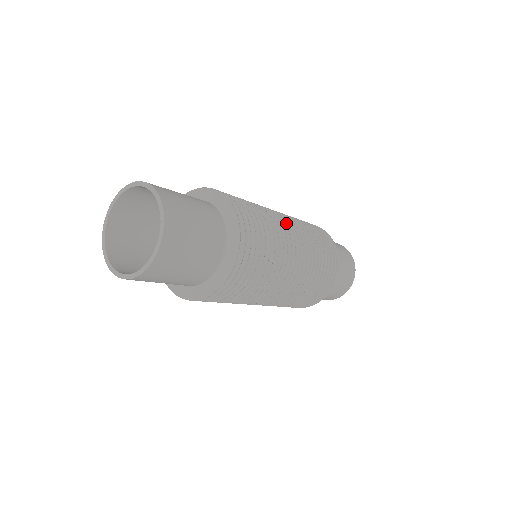
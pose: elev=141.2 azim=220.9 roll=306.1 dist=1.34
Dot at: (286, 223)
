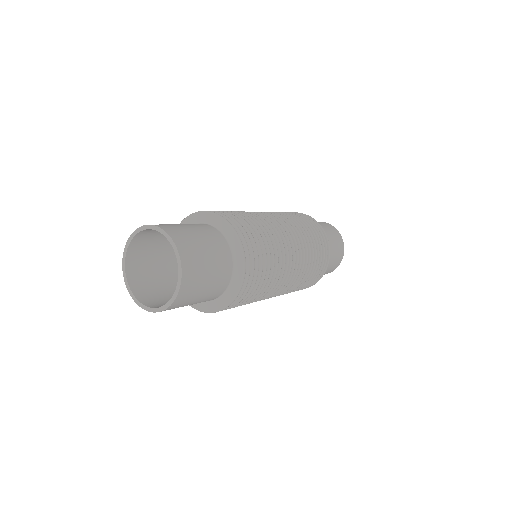
Dot at: (291, 256)
